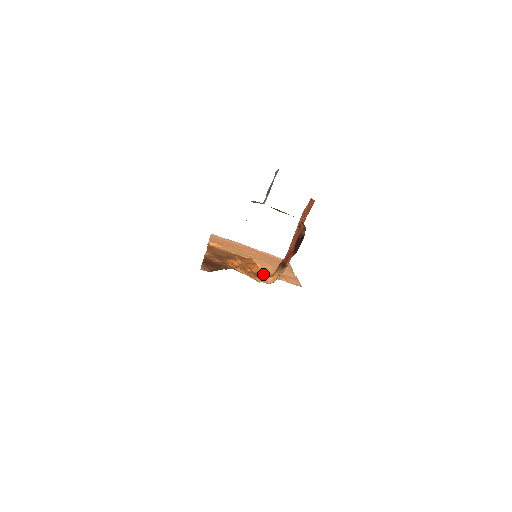
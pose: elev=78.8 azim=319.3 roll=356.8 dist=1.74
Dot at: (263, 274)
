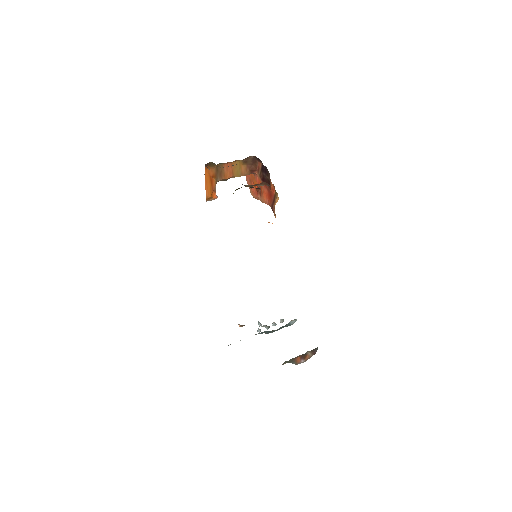
Dot at: occluded
